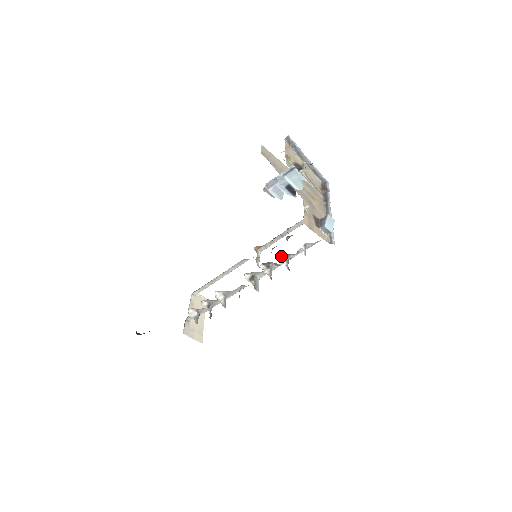
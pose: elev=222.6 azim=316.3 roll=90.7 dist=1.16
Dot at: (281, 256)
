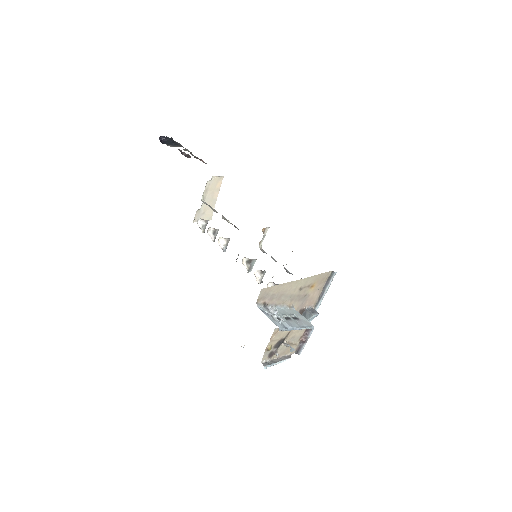
Dot at: (273, 282)
